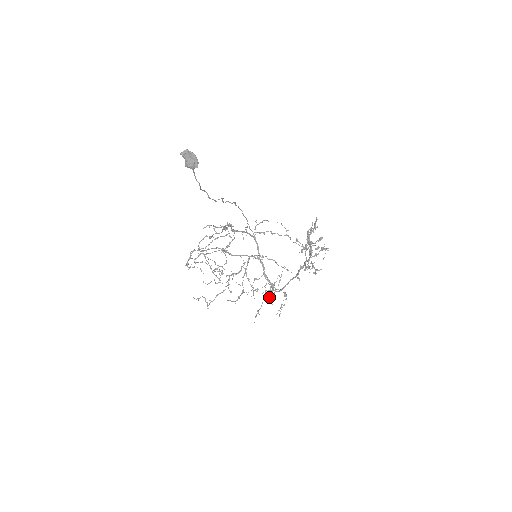
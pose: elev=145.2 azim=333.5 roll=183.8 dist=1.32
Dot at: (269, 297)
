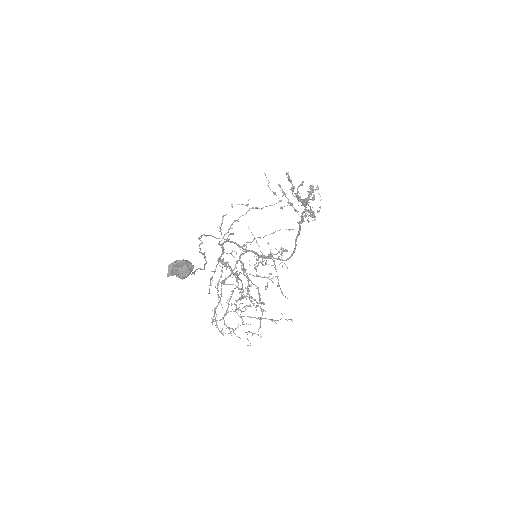
Dot at: (266, 264)
